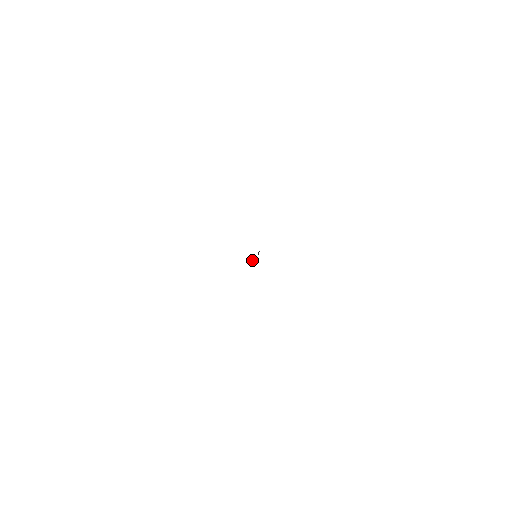
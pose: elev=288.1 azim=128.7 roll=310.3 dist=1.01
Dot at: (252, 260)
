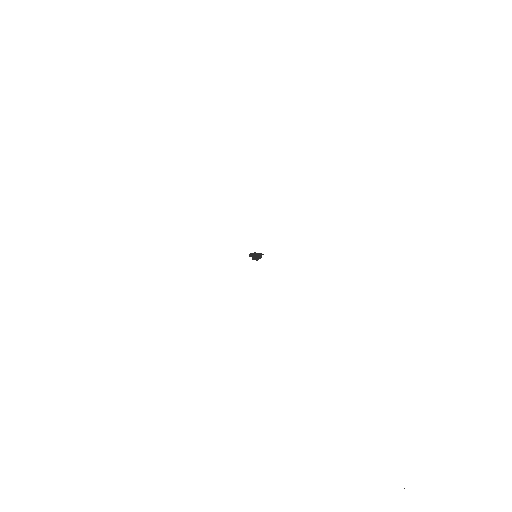
Dot at: (252, 258)
